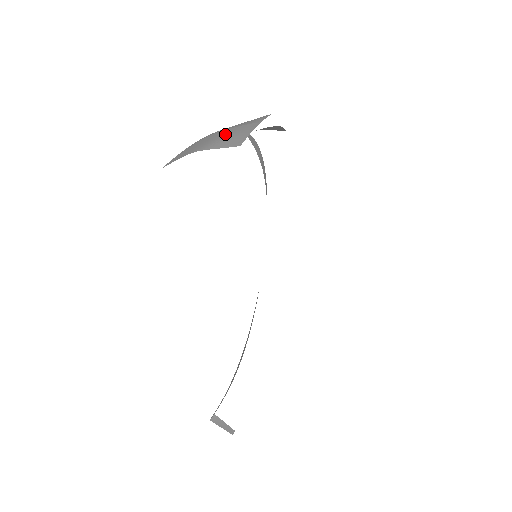
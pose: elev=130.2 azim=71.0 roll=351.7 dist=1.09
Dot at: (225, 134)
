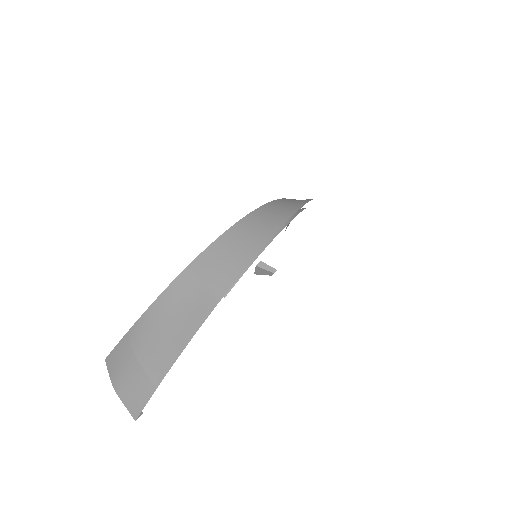
Dot at: (134, 380)
